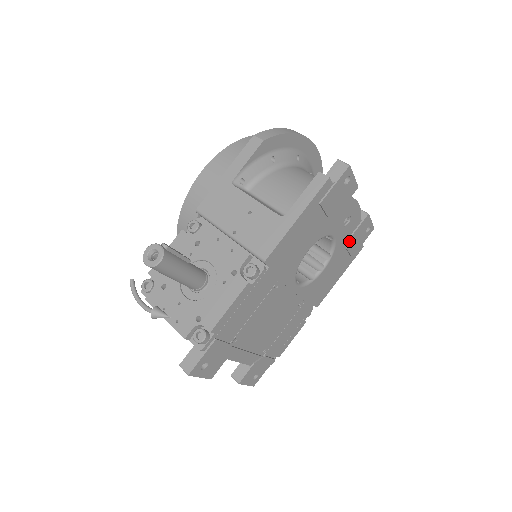
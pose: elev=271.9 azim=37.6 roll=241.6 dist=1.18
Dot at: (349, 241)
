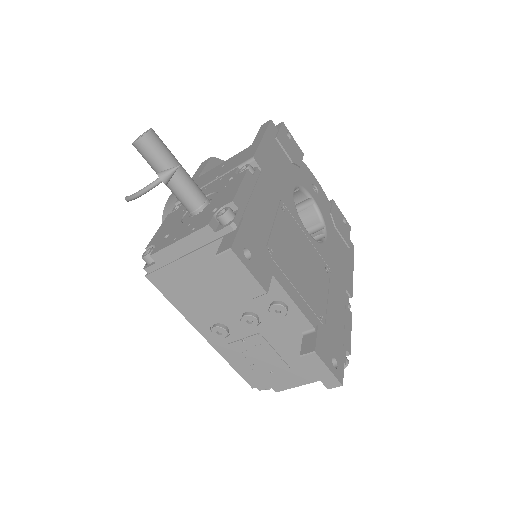
Dot at: (332, 218)
